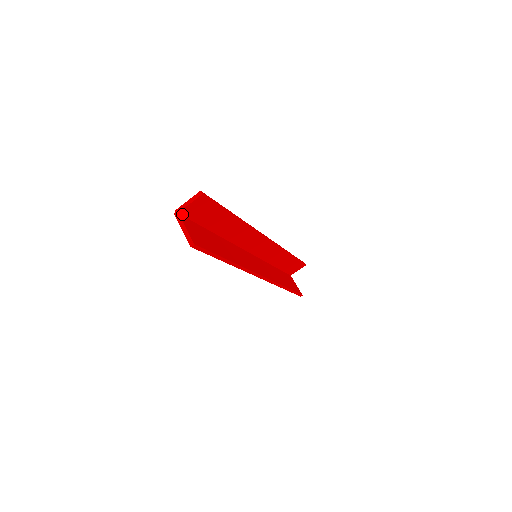
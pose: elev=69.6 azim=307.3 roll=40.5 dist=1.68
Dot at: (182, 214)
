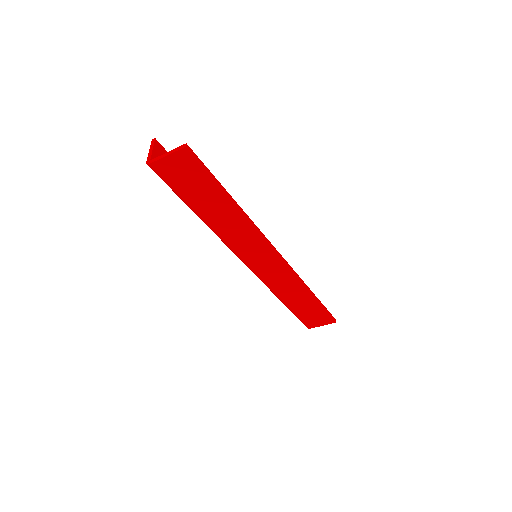
Dot at: (154, 165)
